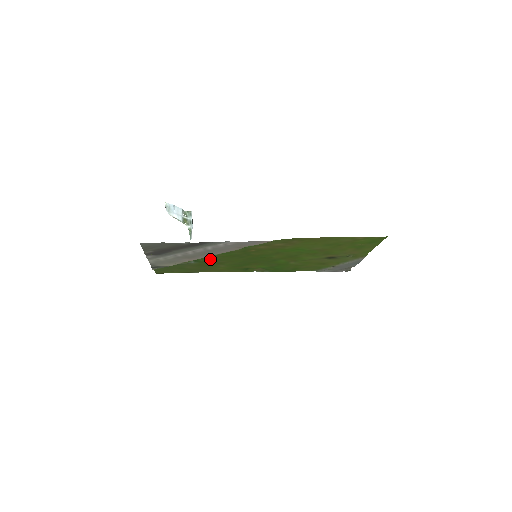
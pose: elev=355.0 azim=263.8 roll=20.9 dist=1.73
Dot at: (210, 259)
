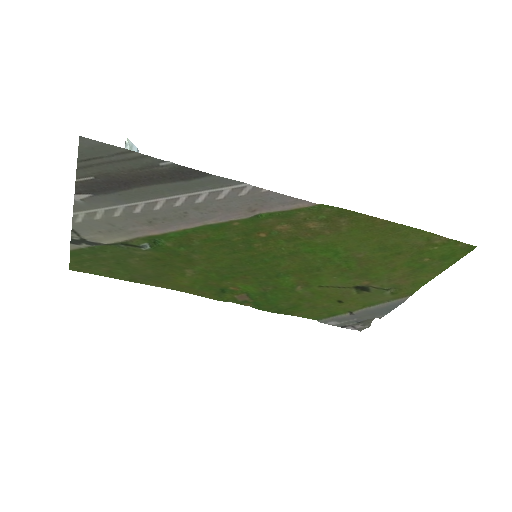
Dot at: (180, 243)
